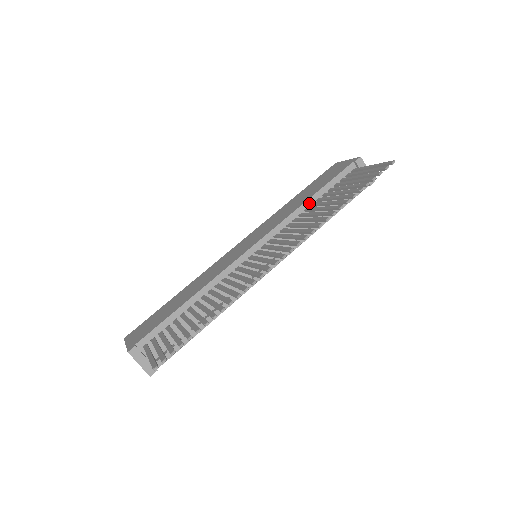
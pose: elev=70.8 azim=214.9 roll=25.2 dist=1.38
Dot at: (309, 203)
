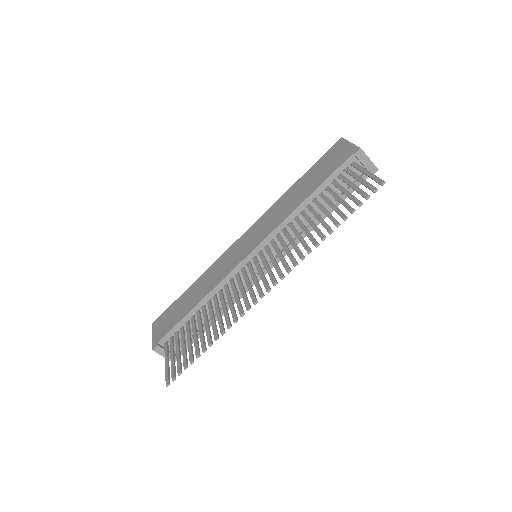
Dot at: (304, 205)
